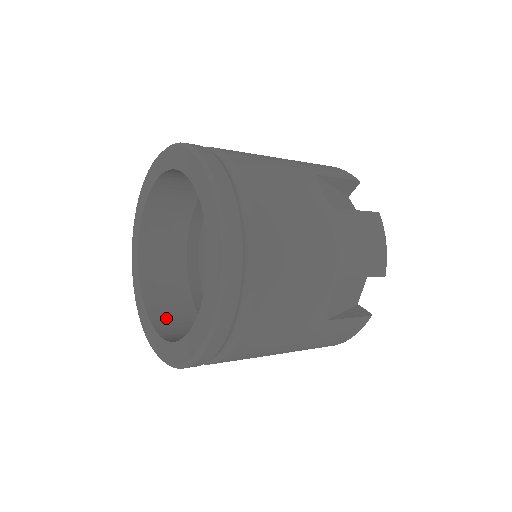
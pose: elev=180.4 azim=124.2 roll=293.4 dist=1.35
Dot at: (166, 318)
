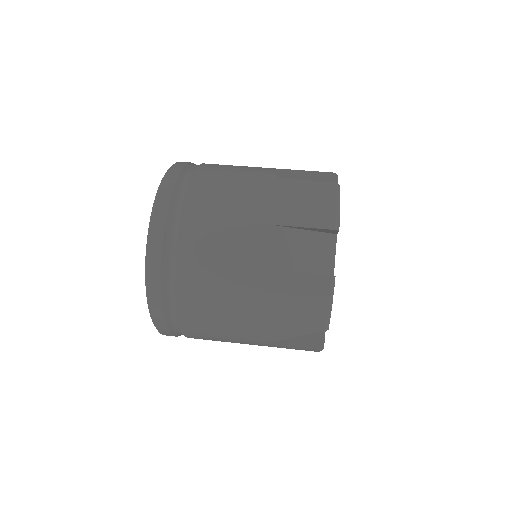
Dot at: occluded
